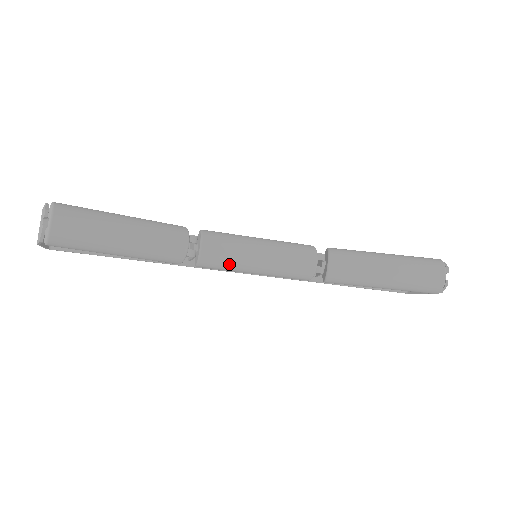
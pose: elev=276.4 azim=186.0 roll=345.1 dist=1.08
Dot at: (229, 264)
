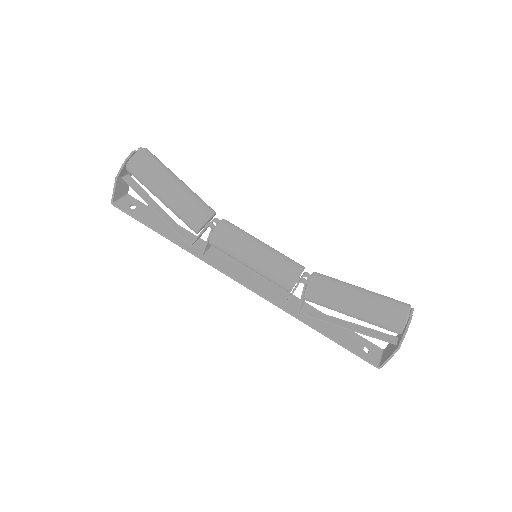
Dot at: (235, 241)
